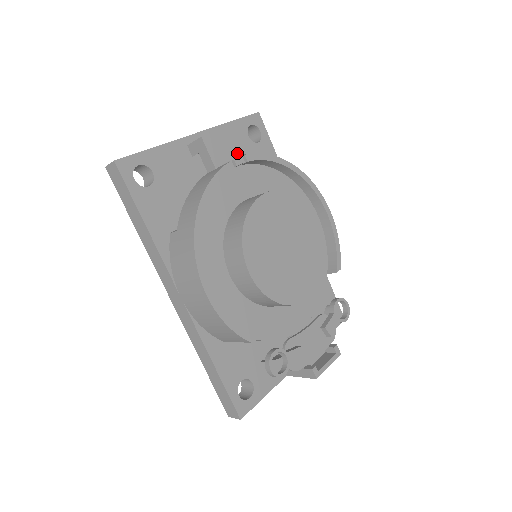
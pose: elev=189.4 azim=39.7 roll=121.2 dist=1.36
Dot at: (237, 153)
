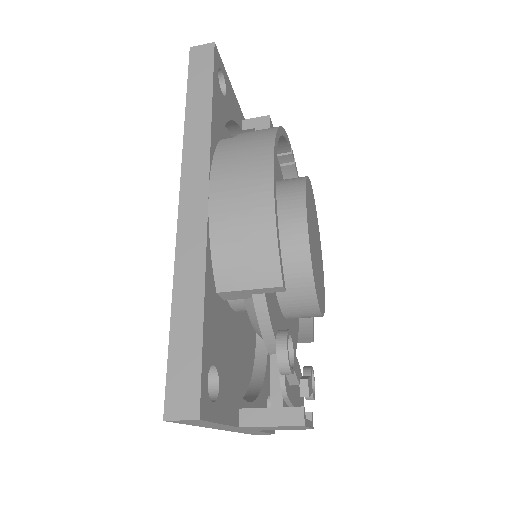
Dot at: occluded
